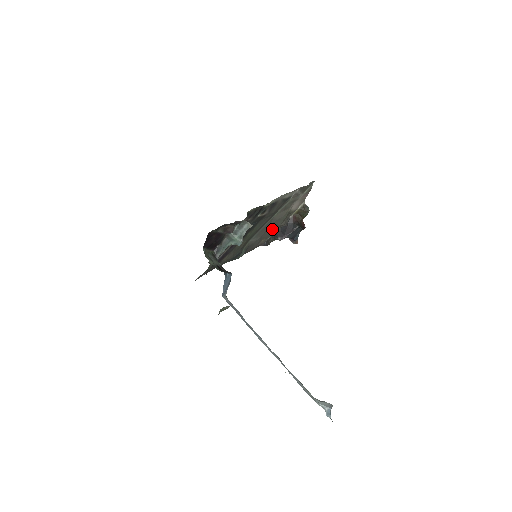
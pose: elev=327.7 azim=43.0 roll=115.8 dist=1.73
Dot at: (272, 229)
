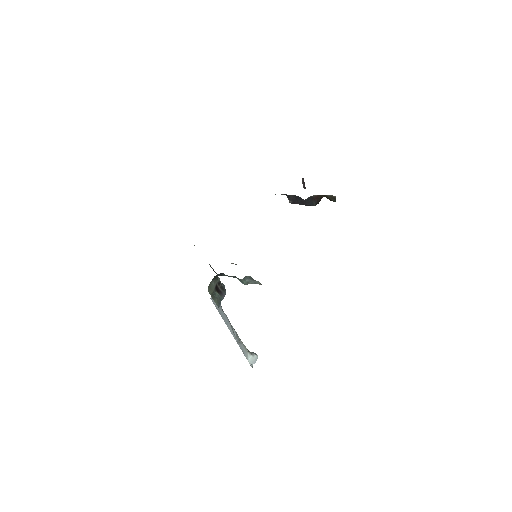
Dot at: occluded
